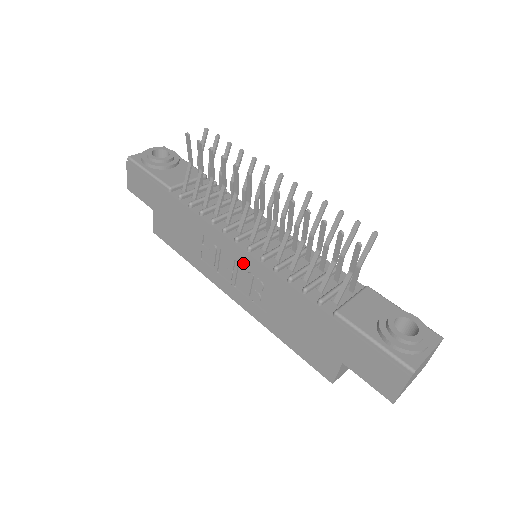
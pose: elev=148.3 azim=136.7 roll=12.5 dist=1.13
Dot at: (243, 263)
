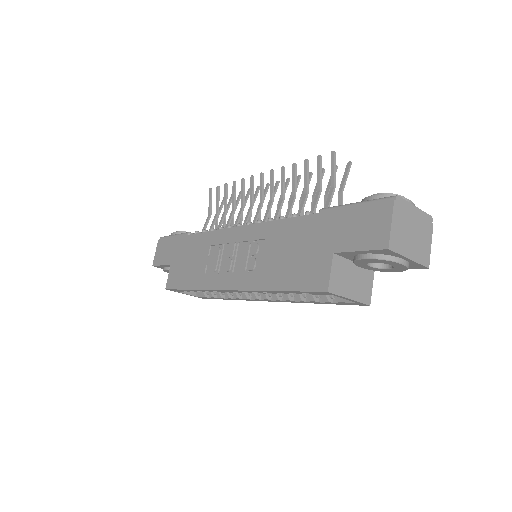
Dot at: (242, 238)
